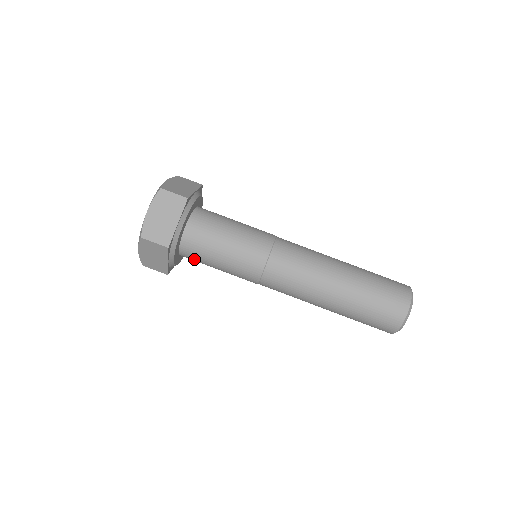
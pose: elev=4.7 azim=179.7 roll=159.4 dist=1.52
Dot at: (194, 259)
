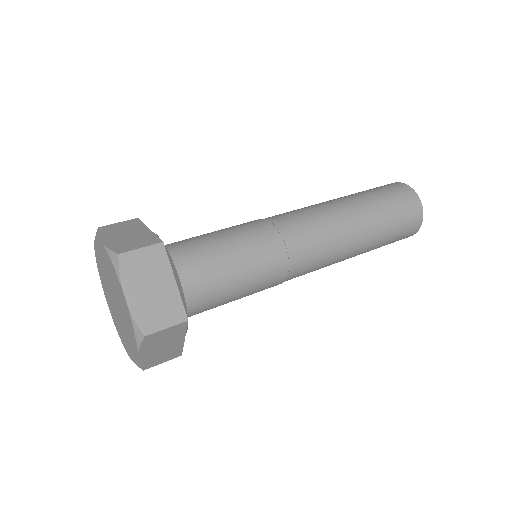
Dot at: (201, 312)
